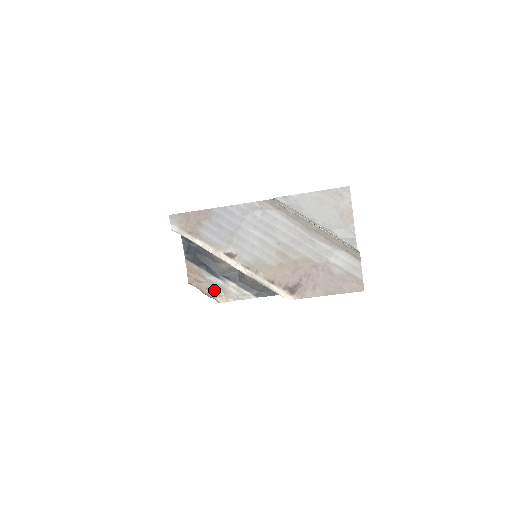
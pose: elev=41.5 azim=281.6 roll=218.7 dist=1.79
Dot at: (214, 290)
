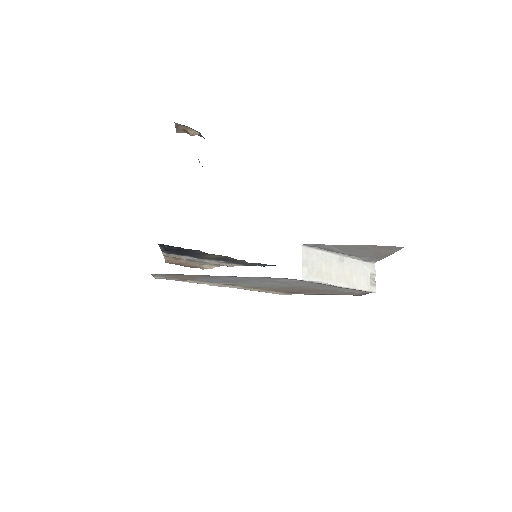
Dot at: (197, 264)
